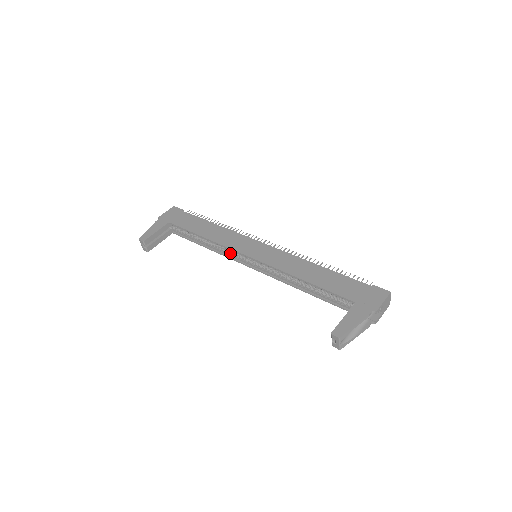
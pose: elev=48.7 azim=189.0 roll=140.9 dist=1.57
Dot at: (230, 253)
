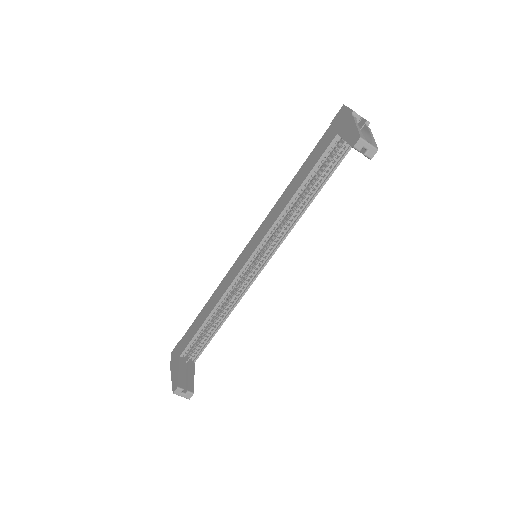
Dot at: (241, 288)
